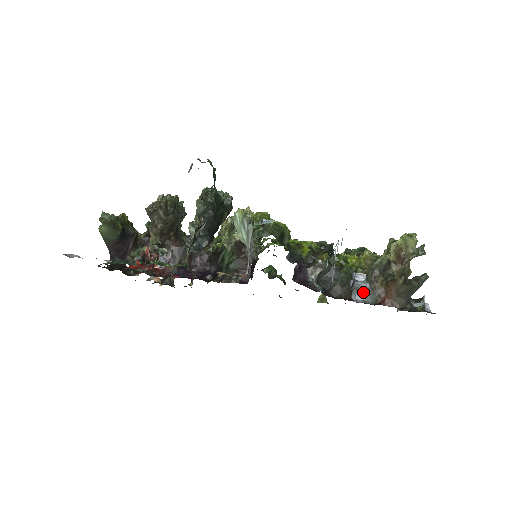
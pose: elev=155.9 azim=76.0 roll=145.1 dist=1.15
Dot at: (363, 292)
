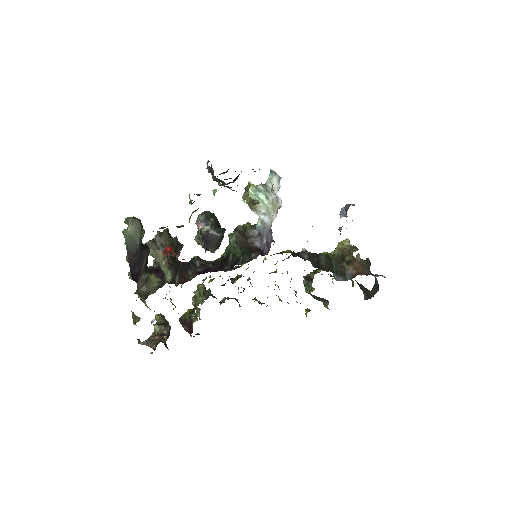
Dot at: occluded
